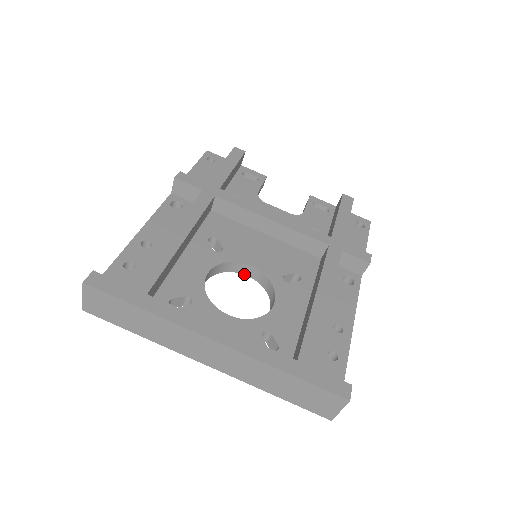
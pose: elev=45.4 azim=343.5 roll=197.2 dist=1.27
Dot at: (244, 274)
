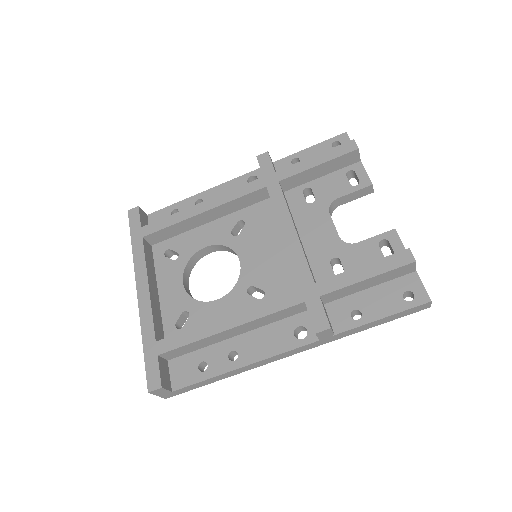
Dot at: occluded
